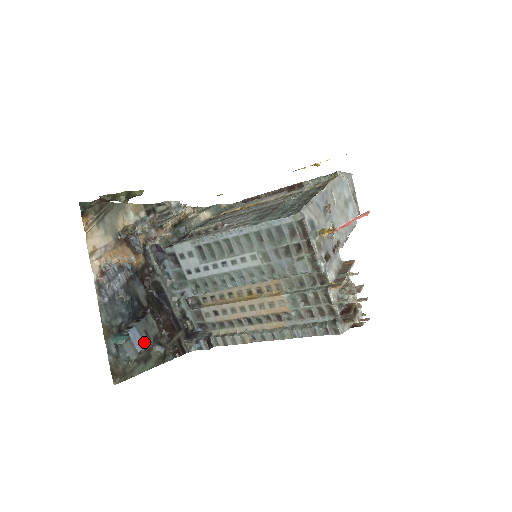
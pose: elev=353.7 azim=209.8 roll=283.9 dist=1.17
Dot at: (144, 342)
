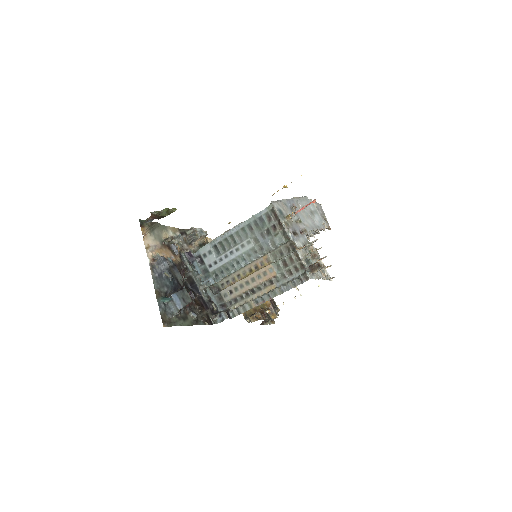
Dot at: (182, 304)
